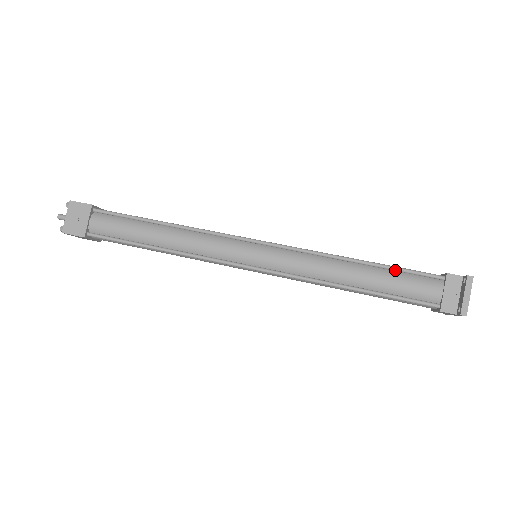
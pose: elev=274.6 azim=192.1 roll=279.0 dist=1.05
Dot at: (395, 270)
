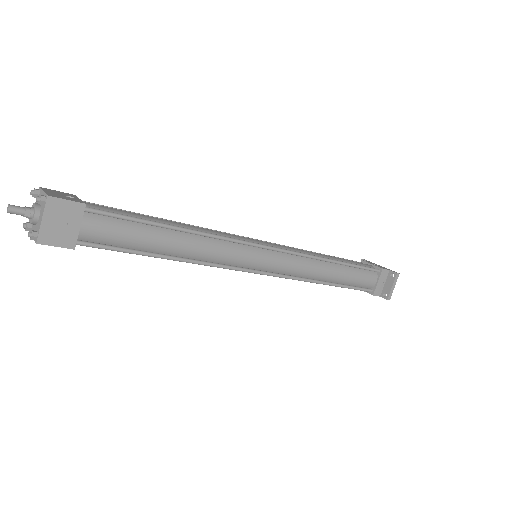
Dot at: (355, 267)
